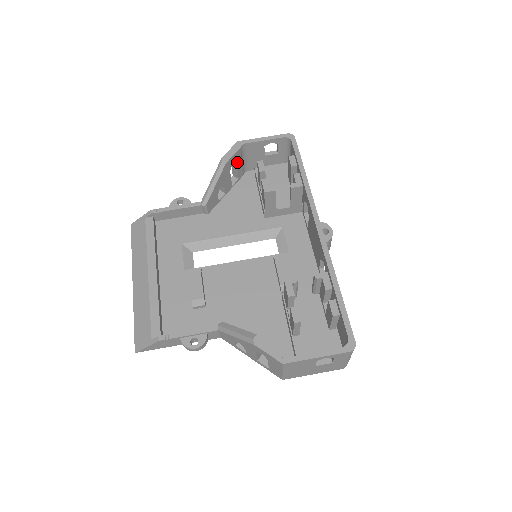
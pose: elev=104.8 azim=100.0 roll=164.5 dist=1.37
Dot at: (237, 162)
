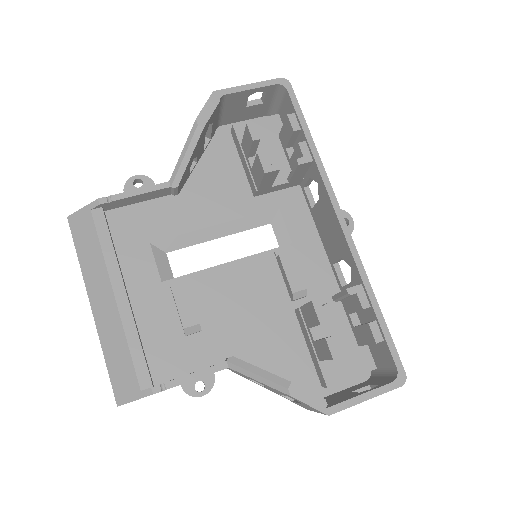
Dot at: (213, 120)
